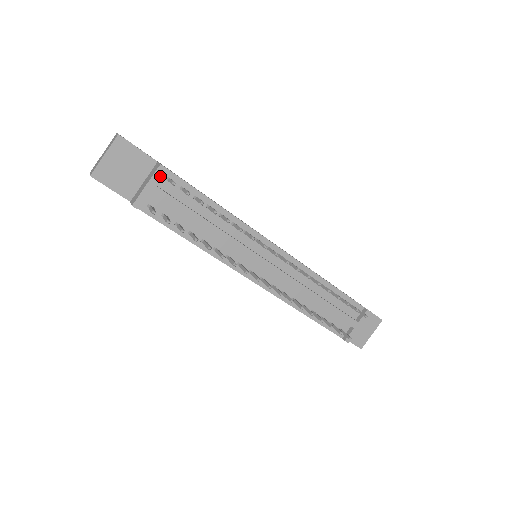
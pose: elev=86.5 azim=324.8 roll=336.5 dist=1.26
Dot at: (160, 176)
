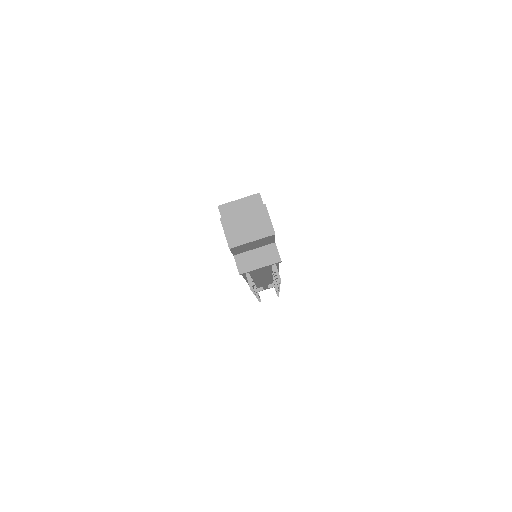
Dot at: occluded
